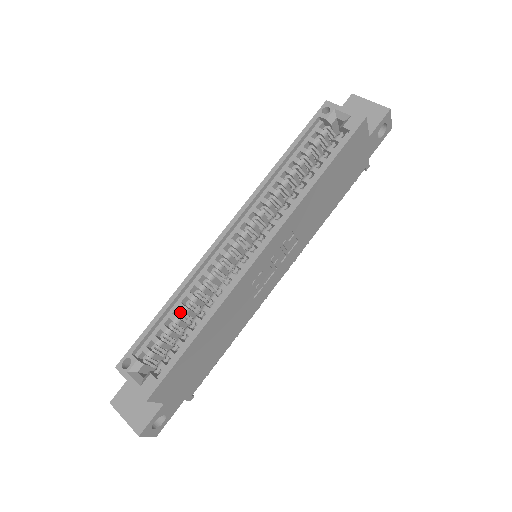
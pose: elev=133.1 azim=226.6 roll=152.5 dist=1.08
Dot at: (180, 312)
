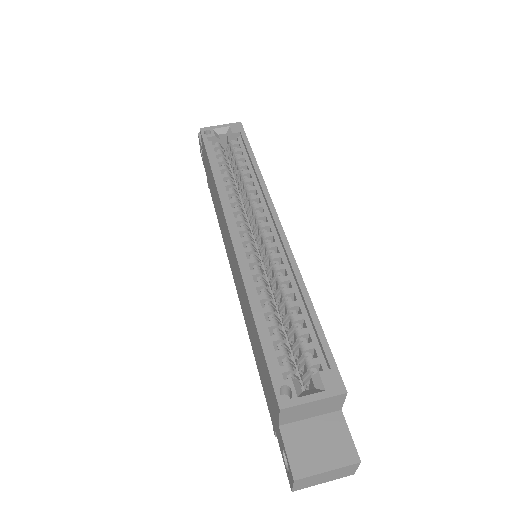
Dot at: (270, 316)
